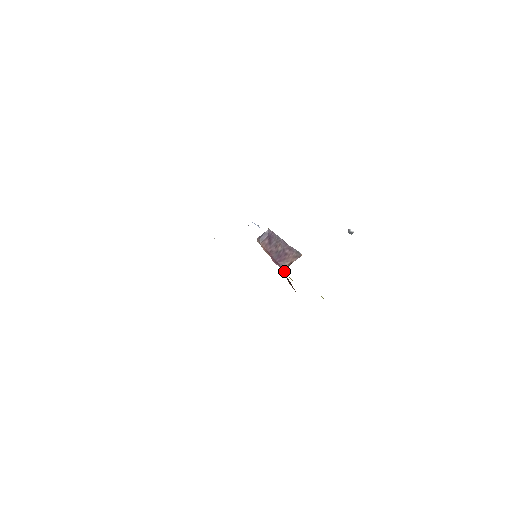
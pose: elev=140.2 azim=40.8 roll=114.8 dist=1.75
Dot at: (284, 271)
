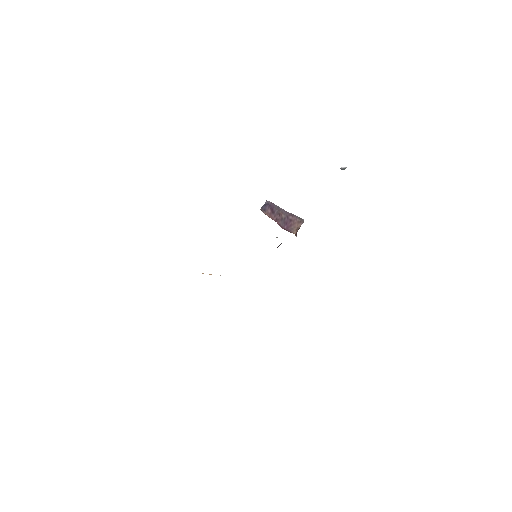
Dot at: occluded
